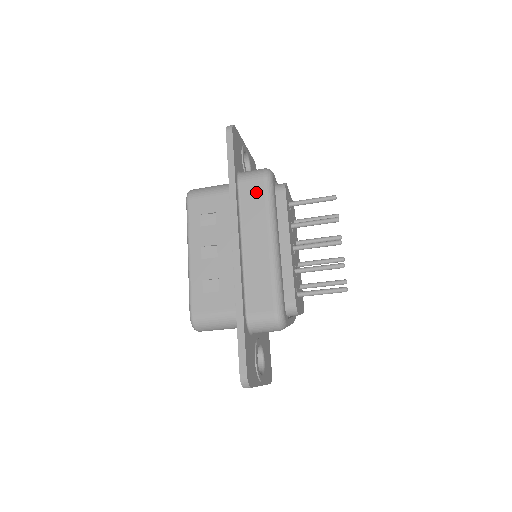
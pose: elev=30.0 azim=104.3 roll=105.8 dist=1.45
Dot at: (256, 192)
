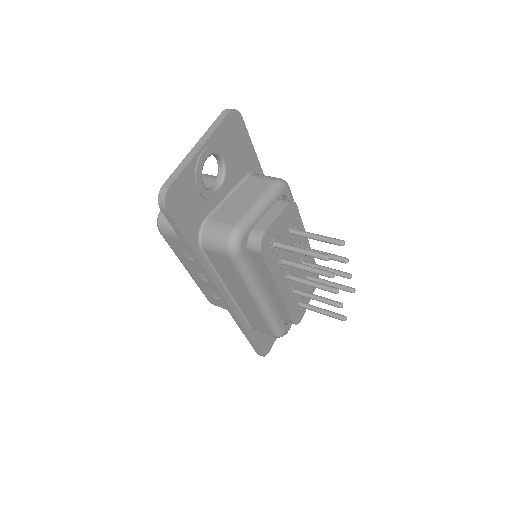
Dot at: (225, 265)
